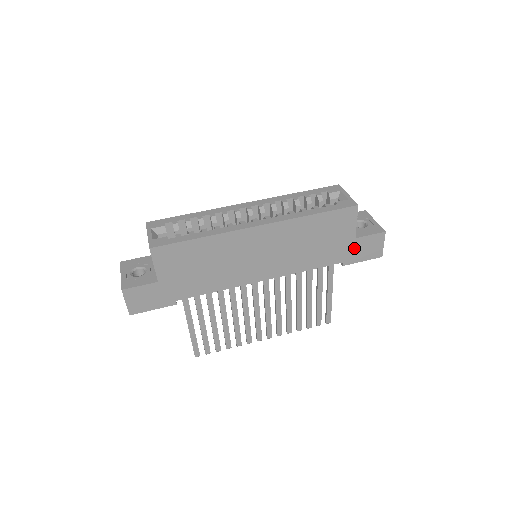
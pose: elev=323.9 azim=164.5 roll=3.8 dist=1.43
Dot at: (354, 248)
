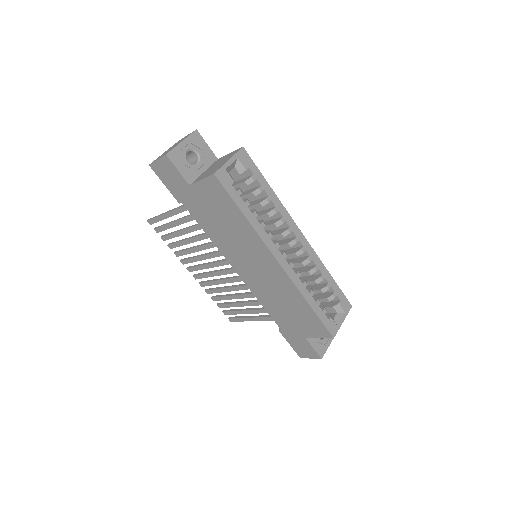
Dot at: (297, 337)
